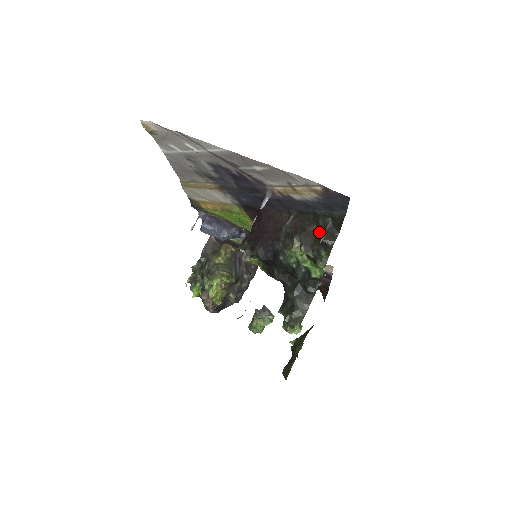
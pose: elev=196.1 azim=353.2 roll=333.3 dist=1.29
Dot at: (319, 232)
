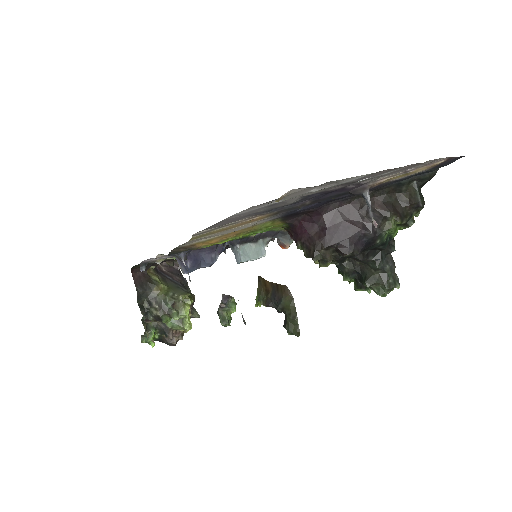
Dot at: (405, 198)
